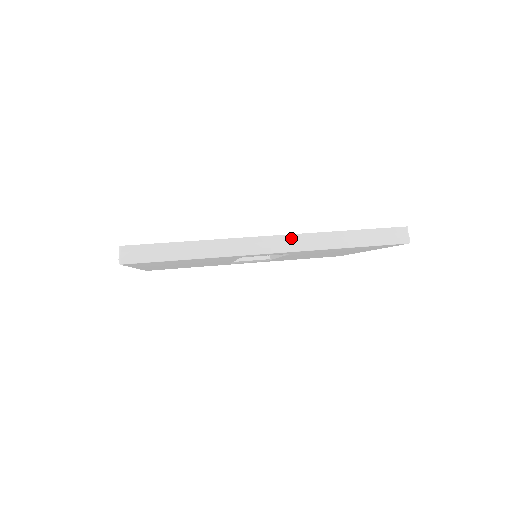
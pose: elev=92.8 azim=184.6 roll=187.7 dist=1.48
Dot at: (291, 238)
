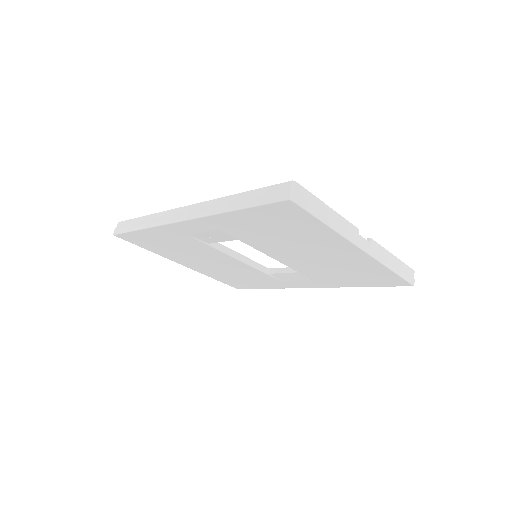
Dot at: (198, 206)
